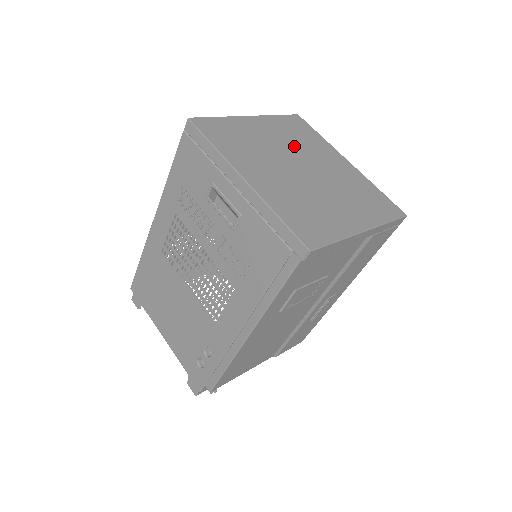
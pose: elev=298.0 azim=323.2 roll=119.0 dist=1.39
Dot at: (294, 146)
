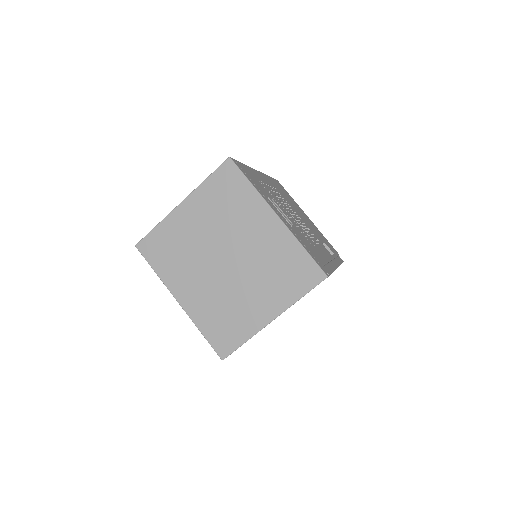
Dot at: (220, 227)
